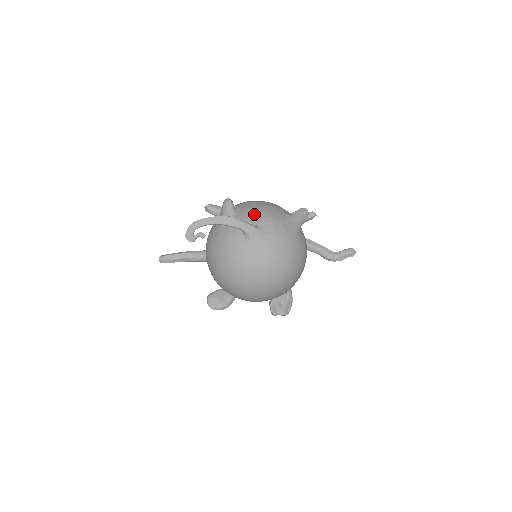
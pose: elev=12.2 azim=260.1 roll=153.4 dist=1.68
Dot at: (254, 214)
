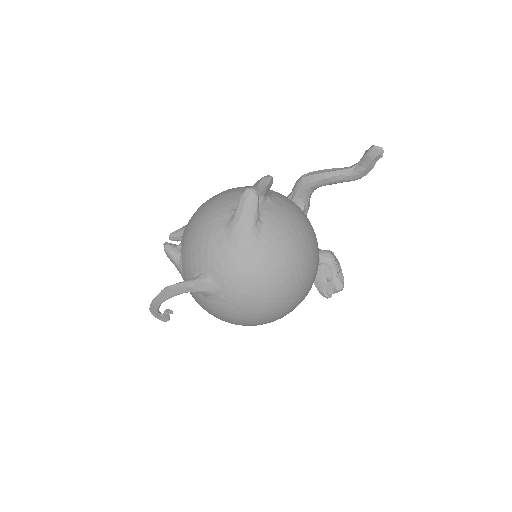
Dot at: (192, 257)
